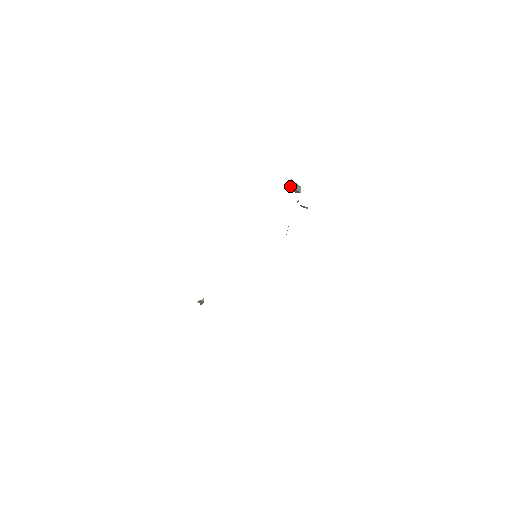
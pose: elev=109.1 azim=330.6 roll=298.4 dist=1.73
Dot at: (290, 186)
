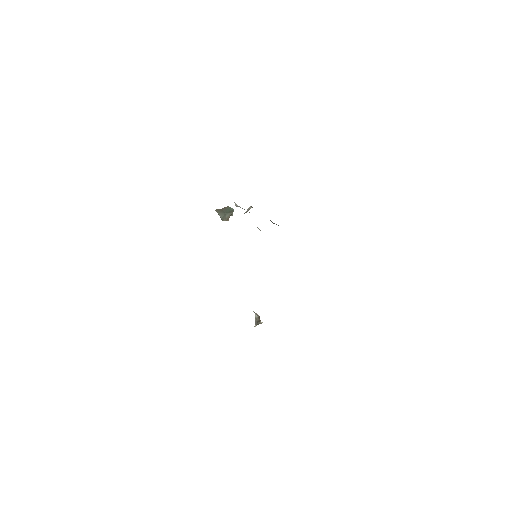
Dot at: (220, 215)
